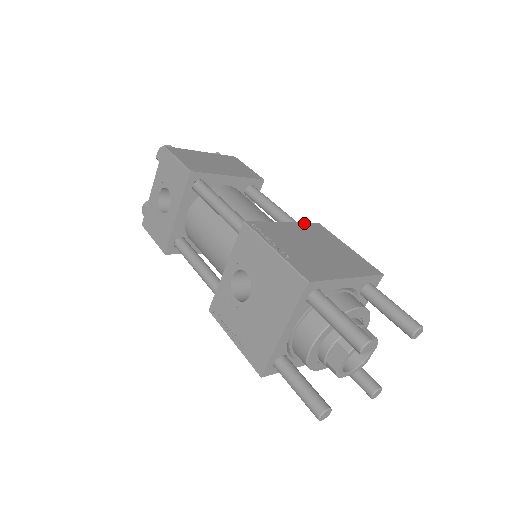
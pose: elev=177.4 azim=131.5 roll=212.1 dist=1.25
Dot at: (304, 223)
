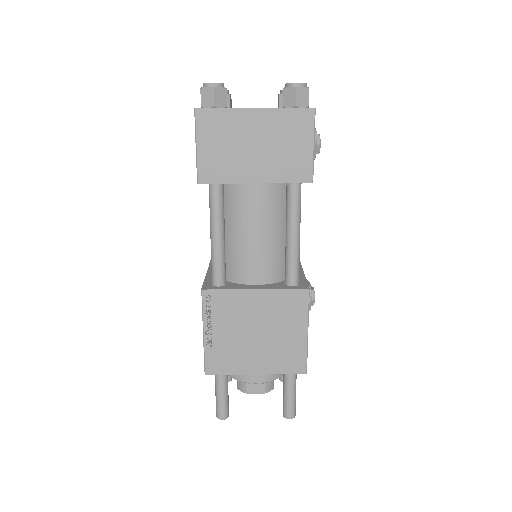
Dot at: (283, 290)
